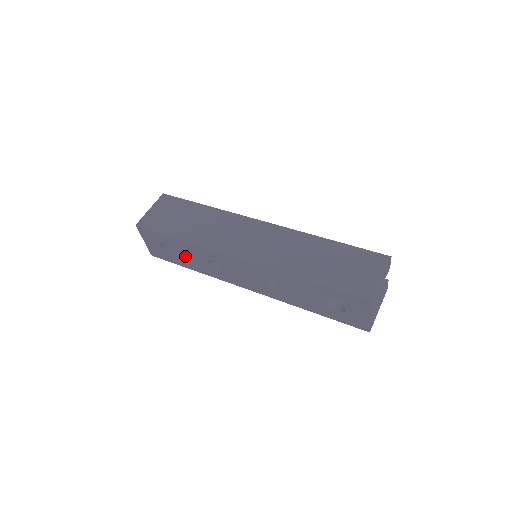
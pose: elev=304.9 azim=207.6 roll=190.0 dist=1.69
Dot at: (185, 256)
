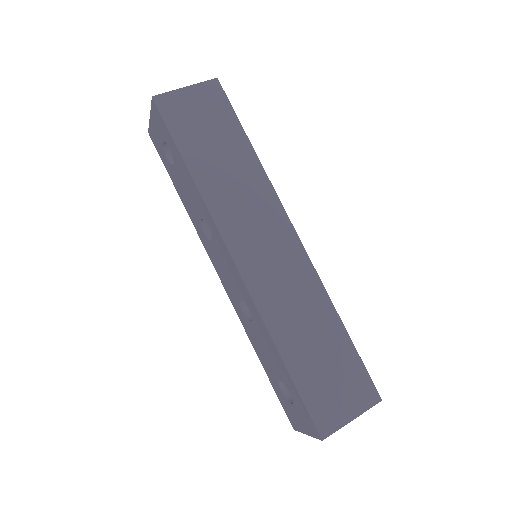
Dot at: (182, 182)
